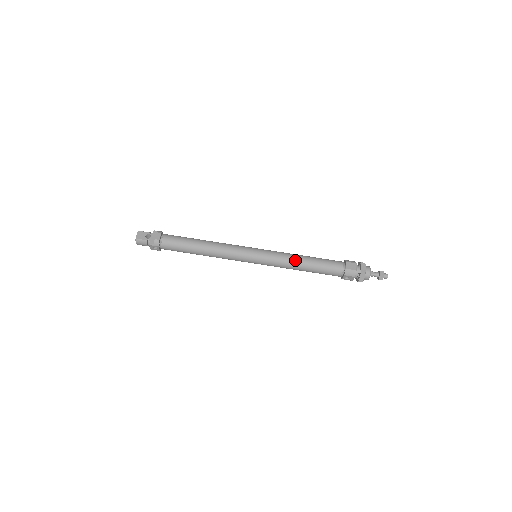
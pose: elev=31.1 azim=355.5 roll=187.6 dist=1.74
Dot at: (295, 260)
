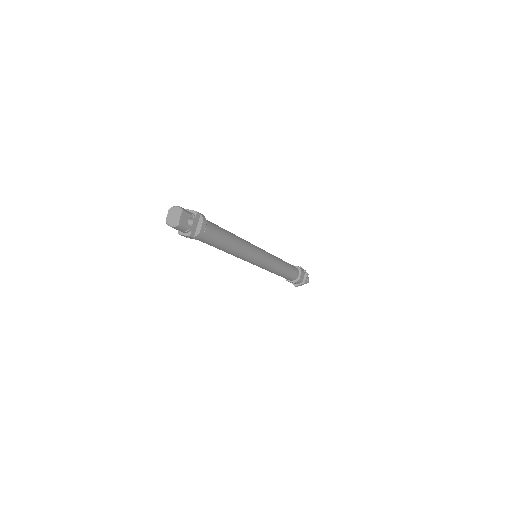
Dot at: (280, 268)
